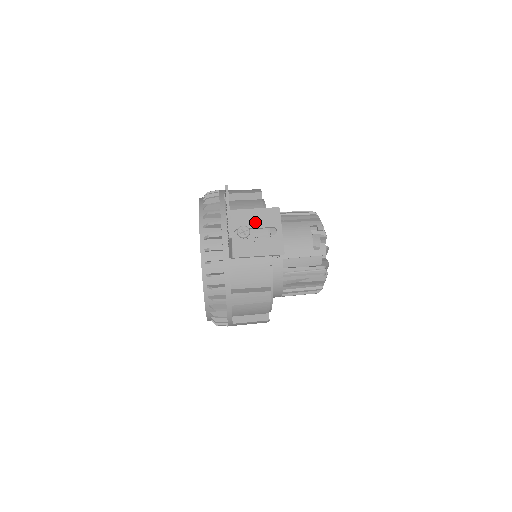
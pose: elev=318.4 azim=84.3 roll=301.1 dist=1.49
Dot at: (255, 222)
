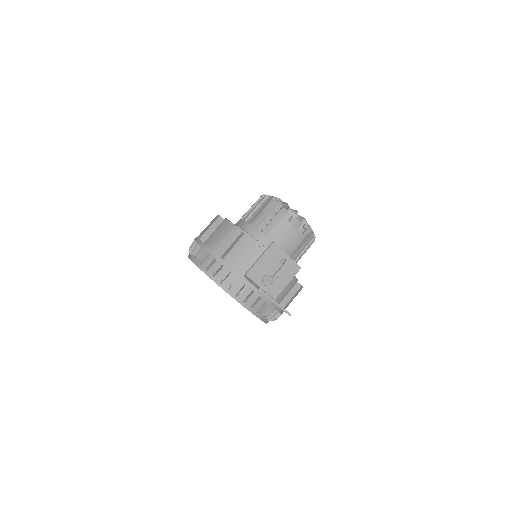
Dot at: (268, 266)
